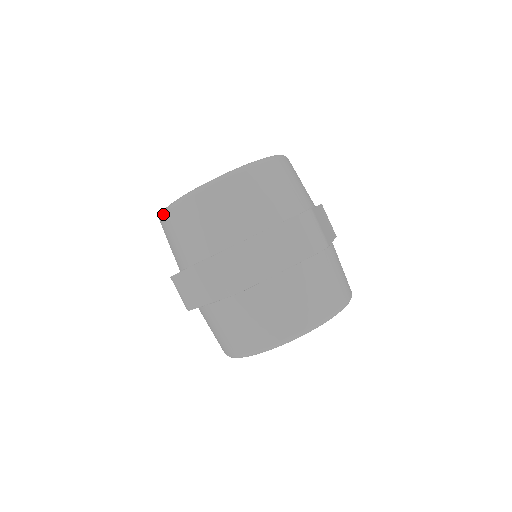
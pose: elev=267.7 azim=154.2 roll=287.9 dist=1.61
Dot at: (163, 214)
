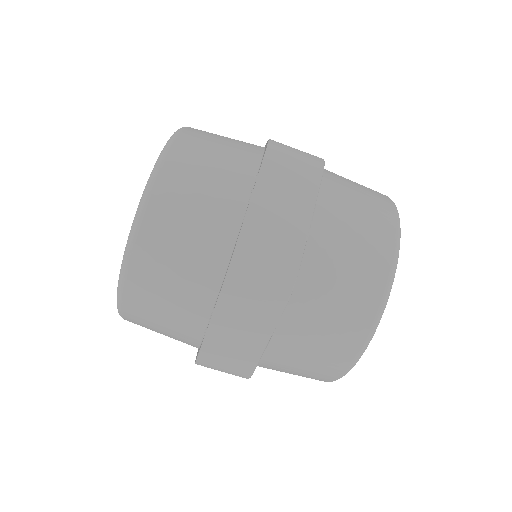
Dot at: (120, 300)
